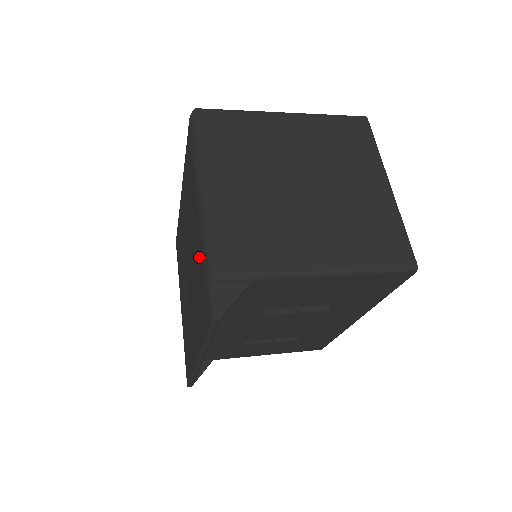
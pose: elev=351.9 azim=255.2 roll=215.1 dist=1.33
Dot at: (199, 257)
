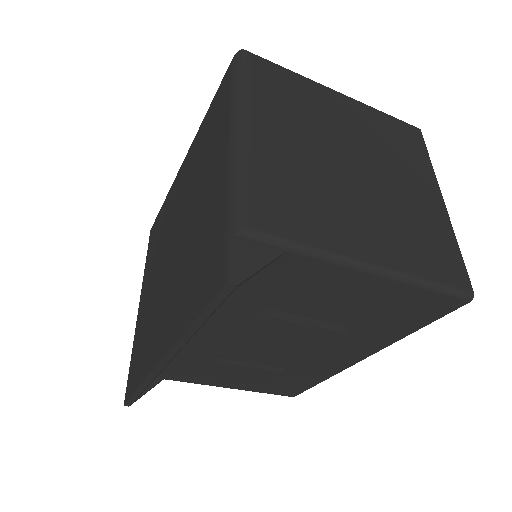
Dot at: (212, 212)
